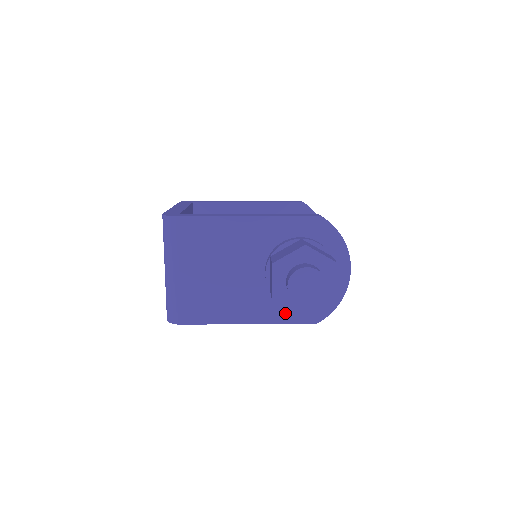
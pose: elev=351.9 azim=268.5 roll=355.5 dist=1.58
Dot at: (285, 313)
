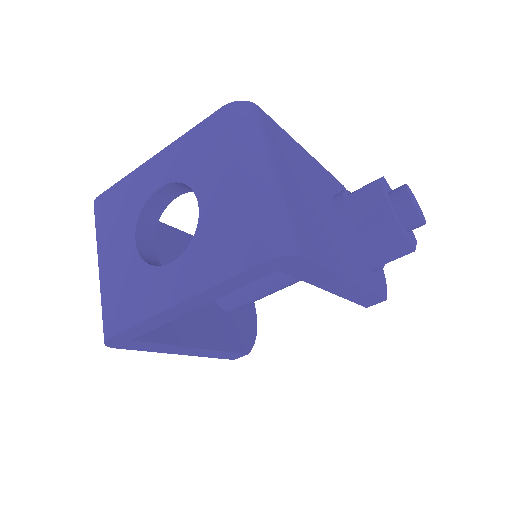
Dot at: (366, 278)
